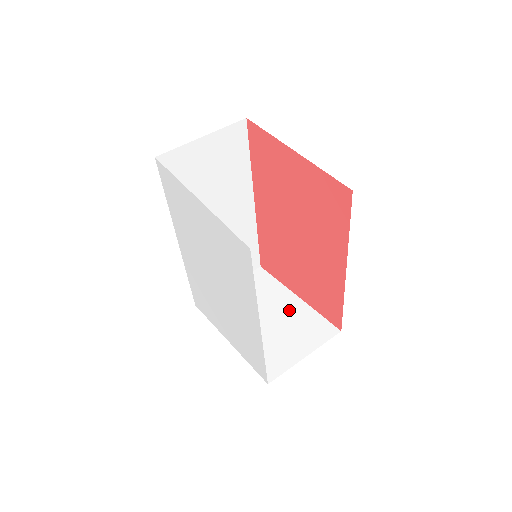
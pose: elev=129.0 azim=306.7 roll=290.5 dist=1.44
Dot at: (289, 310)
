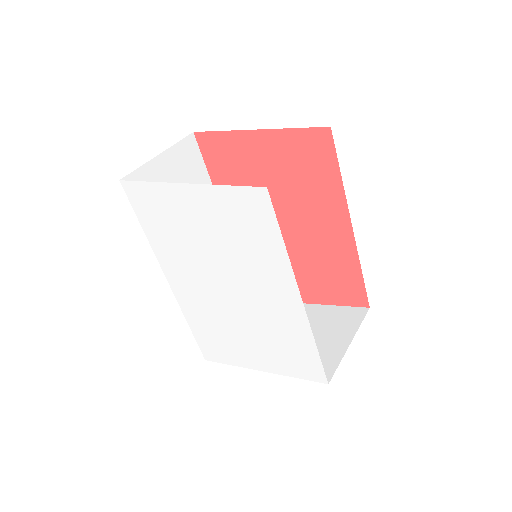
Dot at: occluded
